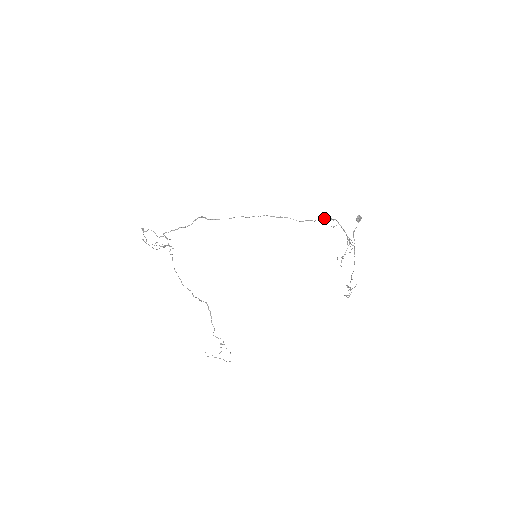
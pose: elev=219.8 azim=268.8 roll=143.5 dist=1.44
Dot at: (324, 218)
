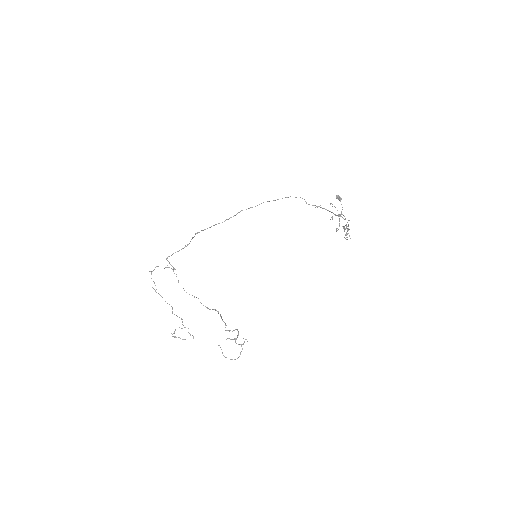
Dot at: (306, 203)
